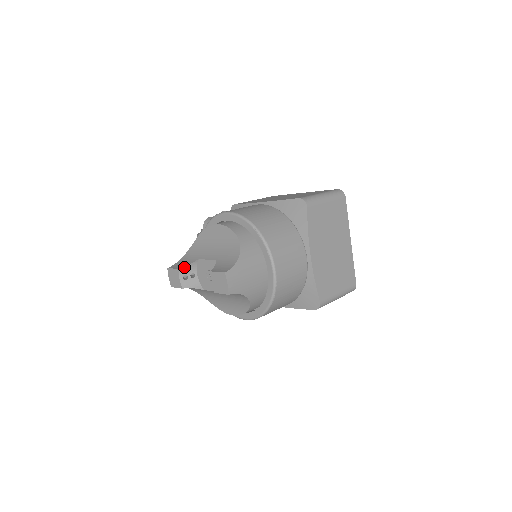
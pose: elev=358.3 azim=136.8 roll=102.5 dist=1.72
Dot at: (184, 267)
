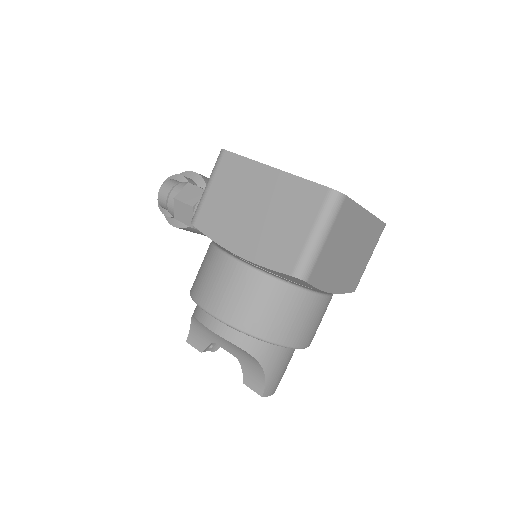
Dot at: (205, 349)
